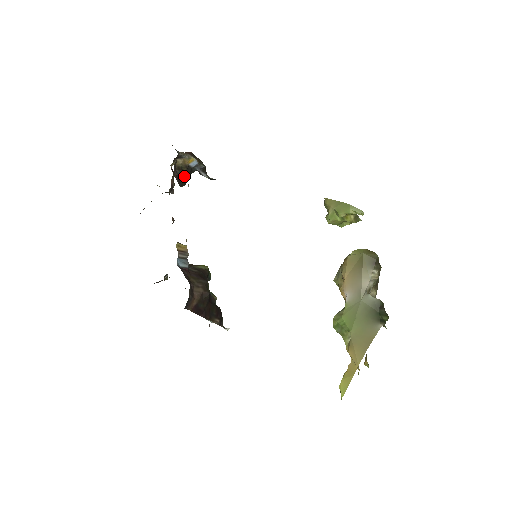
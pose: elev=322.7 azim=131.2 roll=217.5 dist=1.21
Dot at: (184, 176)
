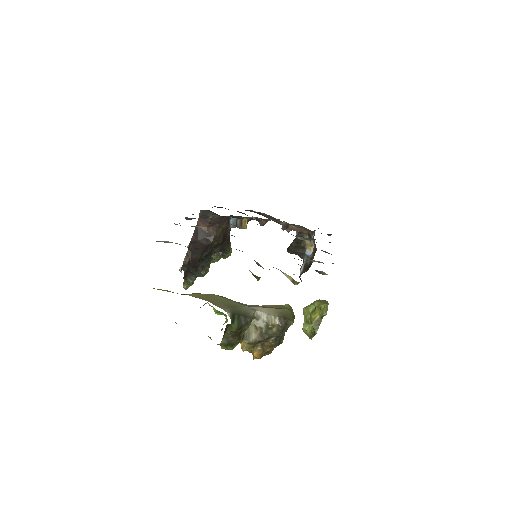
Dot at: (297, 244)
